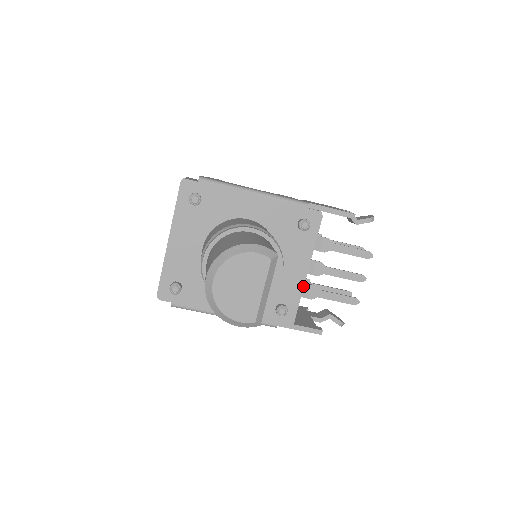
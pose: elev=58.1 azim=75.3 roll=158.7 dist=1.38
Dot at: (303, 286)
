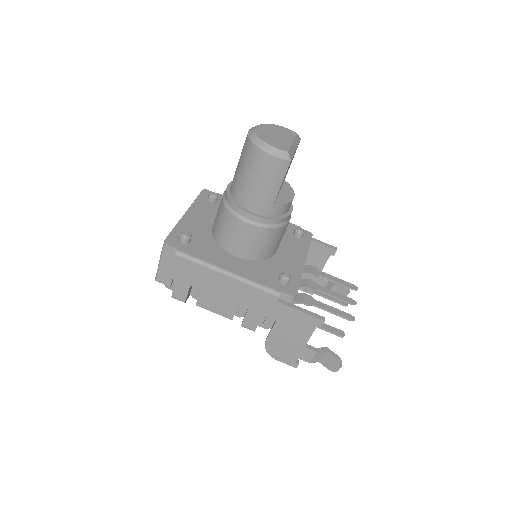
Dot at: (302, 271)
